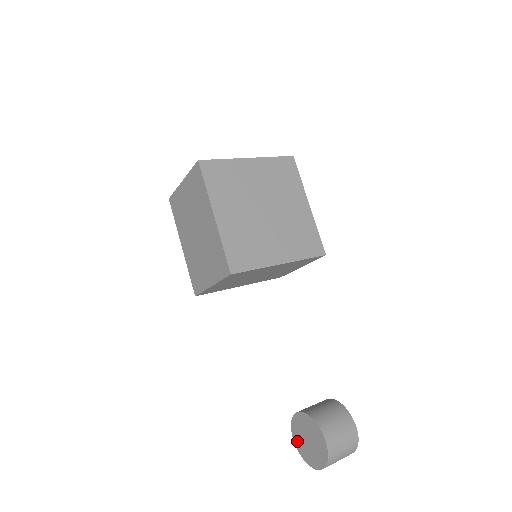
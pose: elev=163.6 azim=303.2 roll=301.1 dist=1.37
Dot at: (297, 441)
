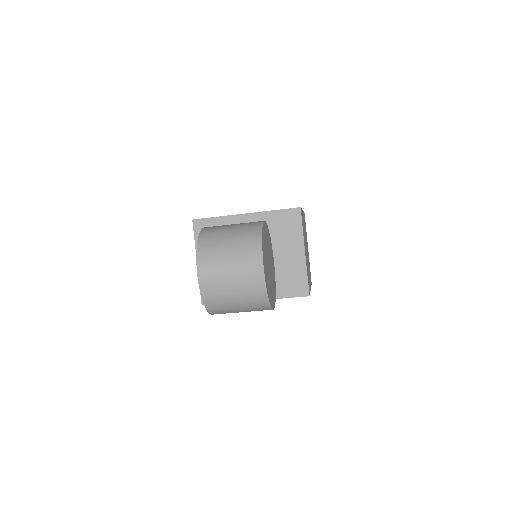
Dot at: occluded
